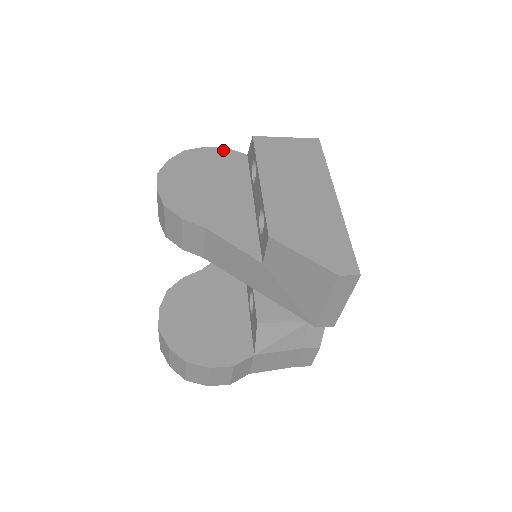
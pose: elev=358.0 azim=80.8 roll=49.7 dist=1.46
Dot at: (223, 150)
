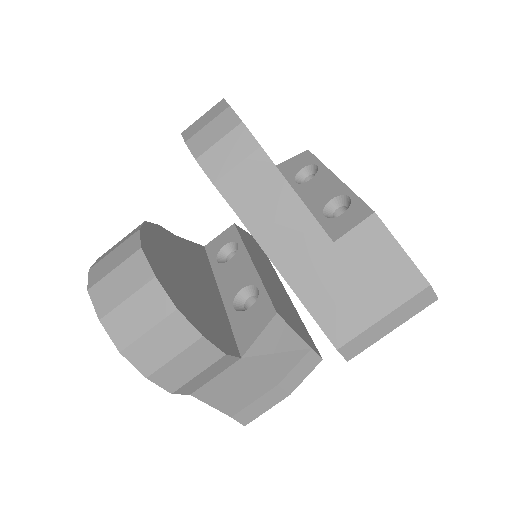
Dot at: occluded
